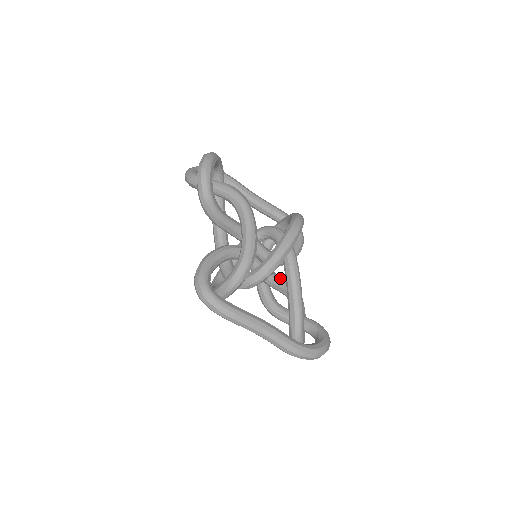
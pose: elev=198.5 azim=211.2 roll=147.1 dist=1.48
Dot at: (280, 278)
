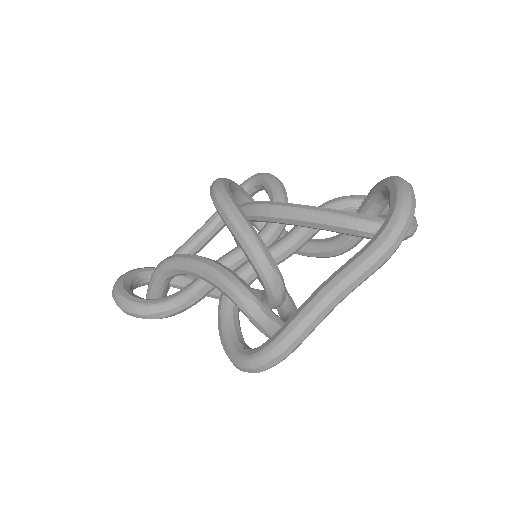
Dot at: (294, 229)
